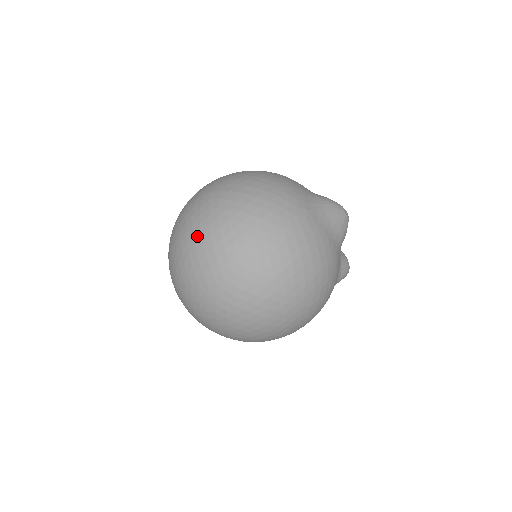
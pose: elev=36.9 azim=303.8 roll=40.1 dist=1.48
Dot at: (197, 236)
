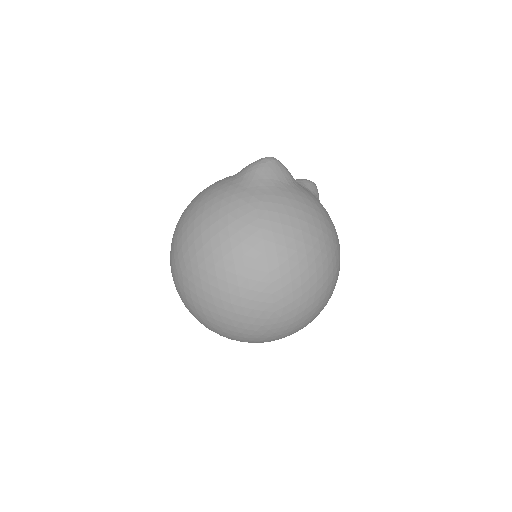
Dot at: (220, 304)
